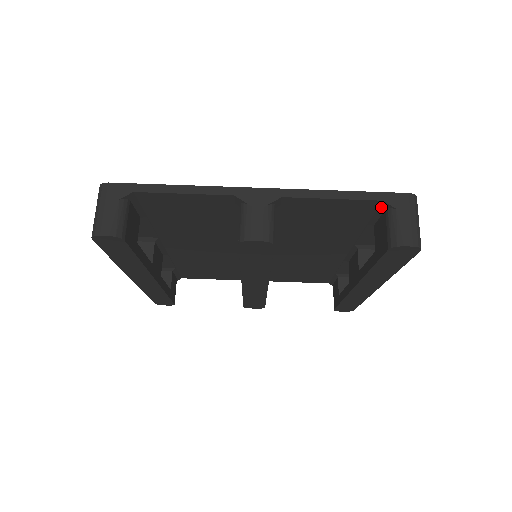
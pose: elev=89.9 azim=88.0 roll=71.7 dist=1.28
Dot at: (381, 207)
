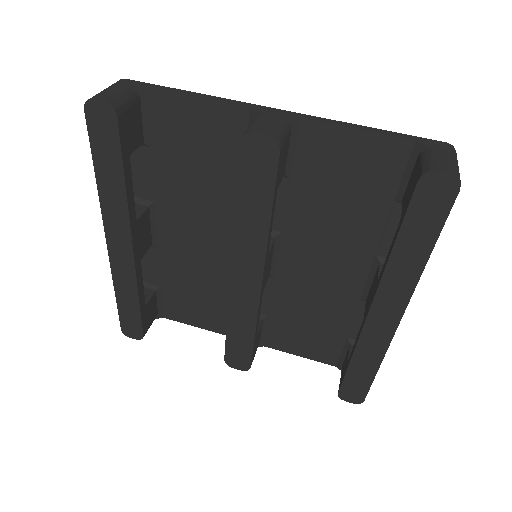
Dot at: (413, 155)
